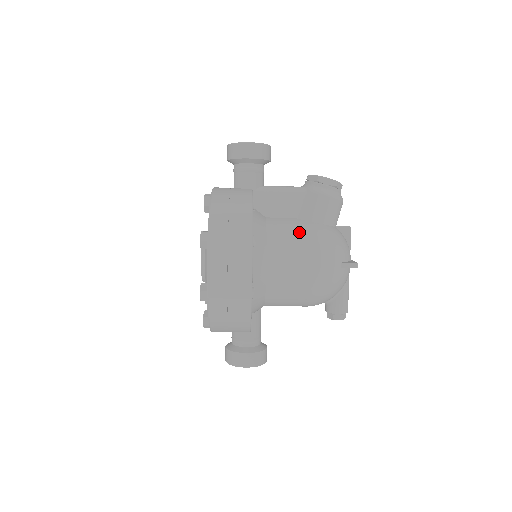
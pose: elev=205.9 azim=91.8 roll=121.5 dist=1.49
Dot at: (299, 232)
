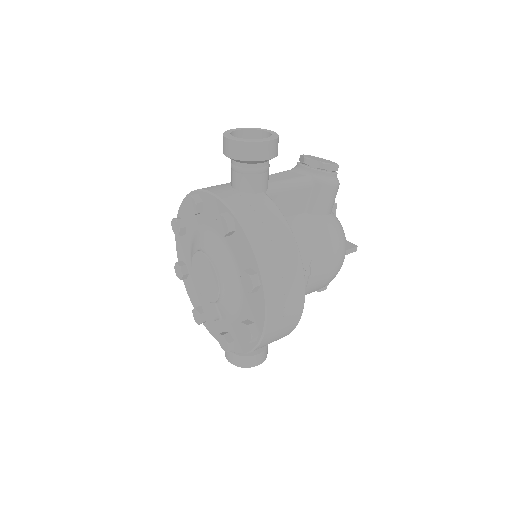
Dot at: (317, 233)
